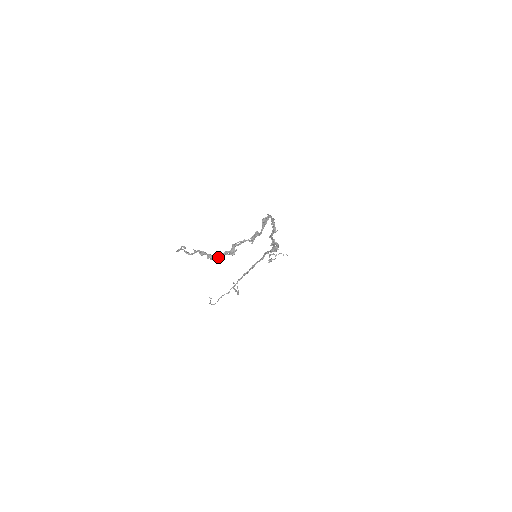
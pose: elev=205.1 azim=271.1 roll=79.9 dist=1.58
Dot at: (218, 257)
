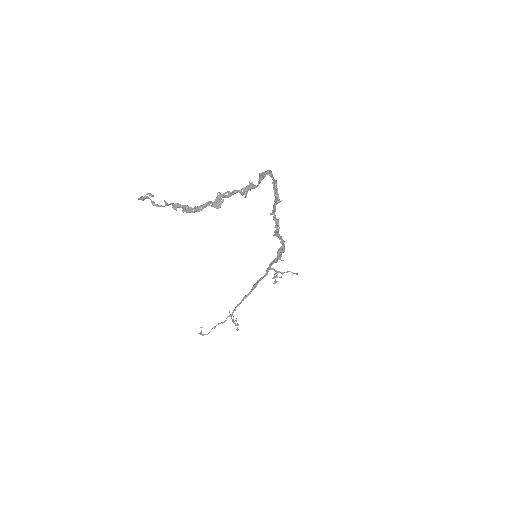
Dot at: (197, 210)
